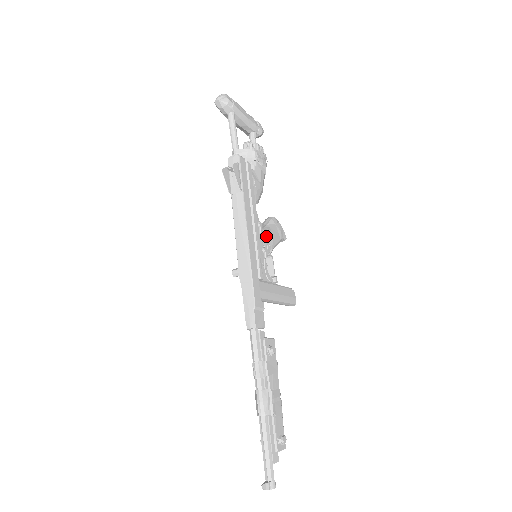
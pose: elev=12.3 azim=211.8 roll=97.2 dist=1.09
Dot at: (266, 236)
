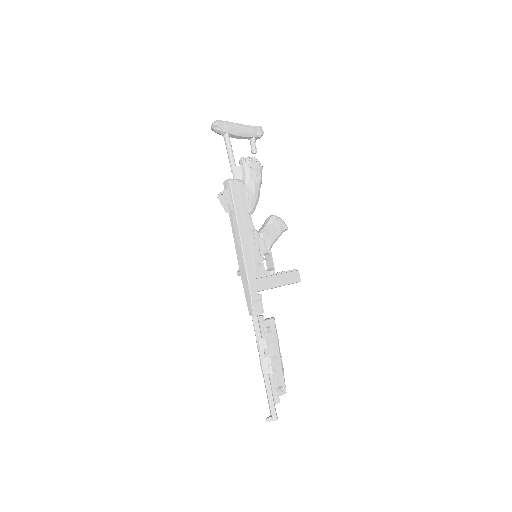
Dot at: (263, 238)
